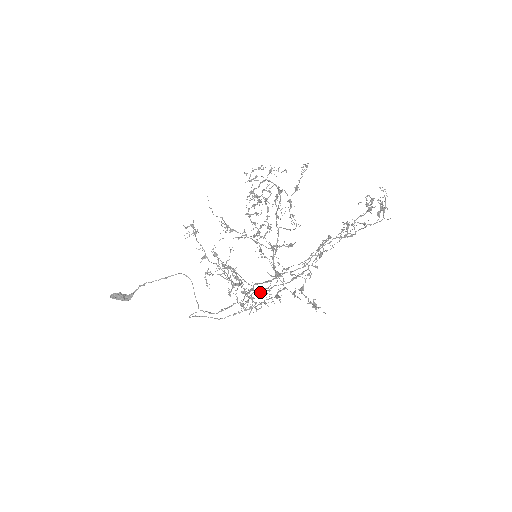
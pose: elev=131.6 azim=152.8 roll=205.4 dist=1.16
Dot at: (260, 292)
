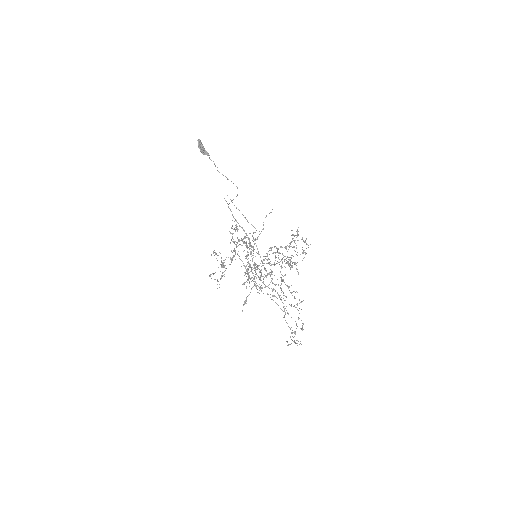
Dot at: (246, 256)
